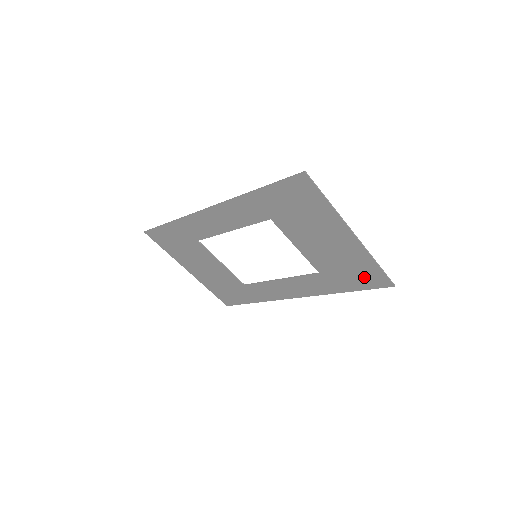
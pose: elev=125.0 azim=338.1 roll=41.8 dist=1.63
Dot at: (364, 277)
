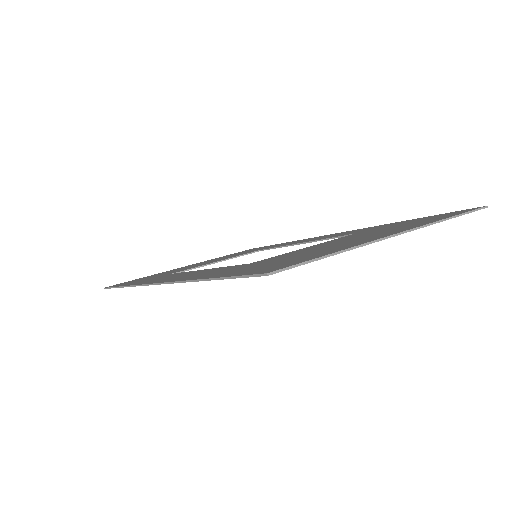
Dot at: occluded
